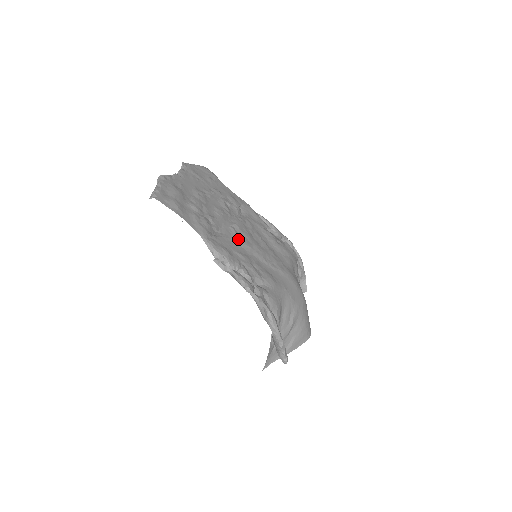
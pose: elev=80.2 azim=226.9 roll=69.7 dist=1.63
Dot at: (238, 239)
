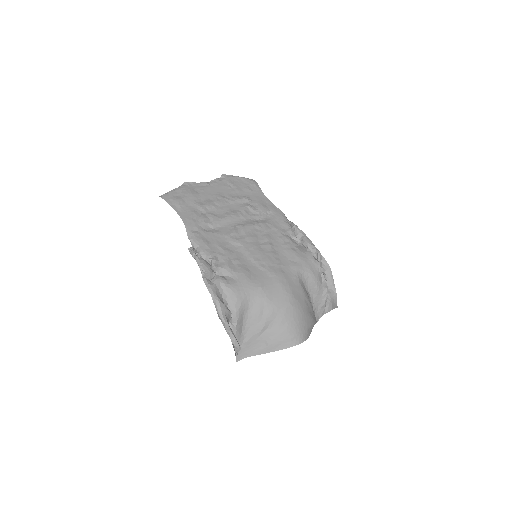
Dot at: (232, 237)
